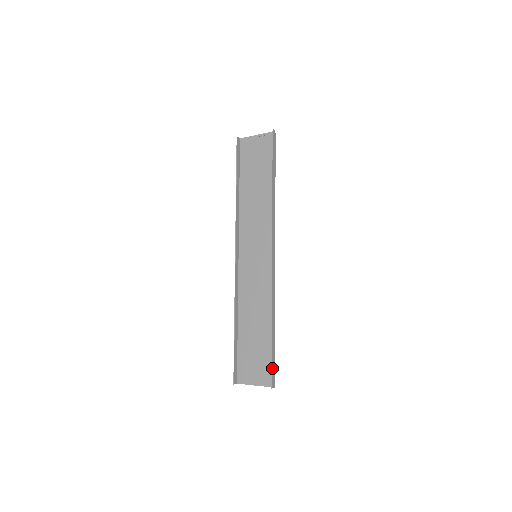
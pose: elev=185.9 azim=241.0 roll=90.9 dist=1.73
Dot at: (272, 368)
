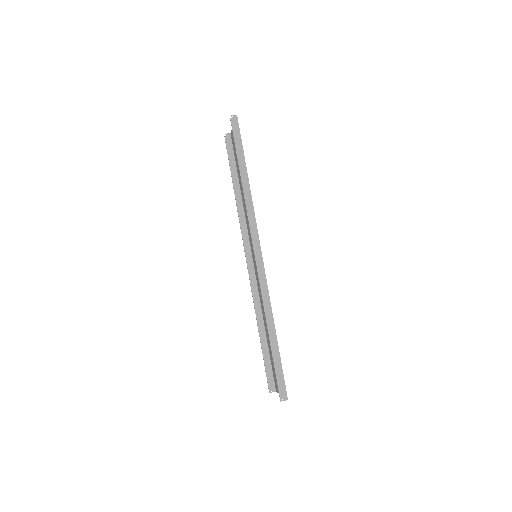
Dot at: (278, 379)
